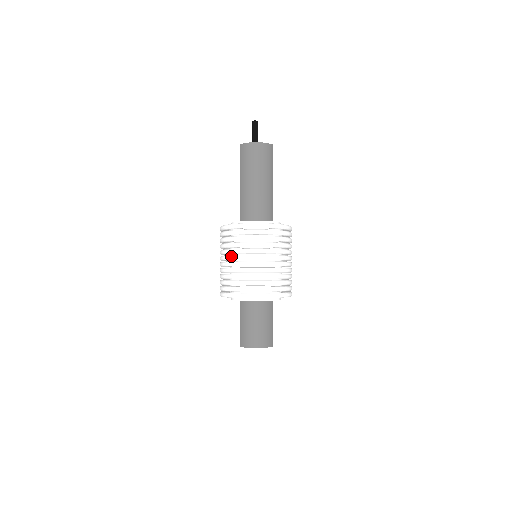
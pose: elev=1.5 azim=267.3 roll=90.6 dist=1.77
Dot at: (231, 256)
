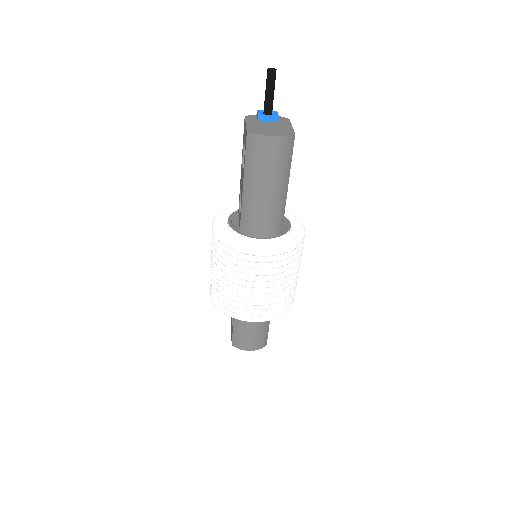
Dot at: (226, 277)
